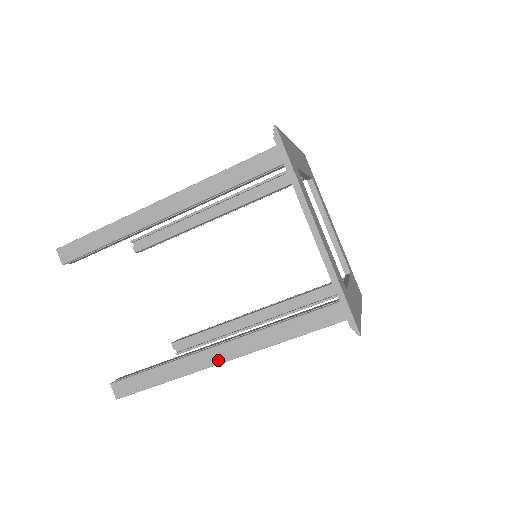
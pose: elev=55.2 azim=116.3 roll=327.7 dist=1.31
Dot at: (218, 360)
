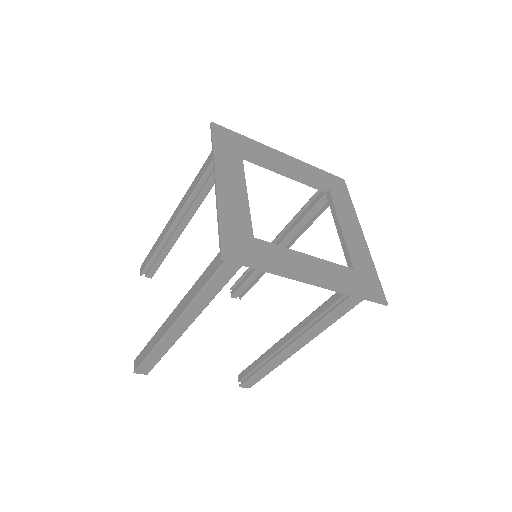
Dot at: (172, 322)
